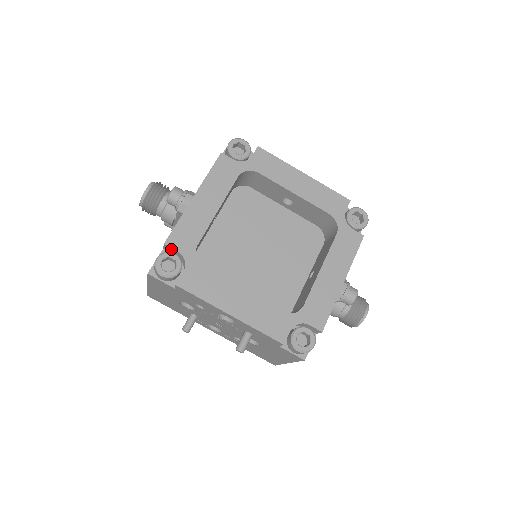
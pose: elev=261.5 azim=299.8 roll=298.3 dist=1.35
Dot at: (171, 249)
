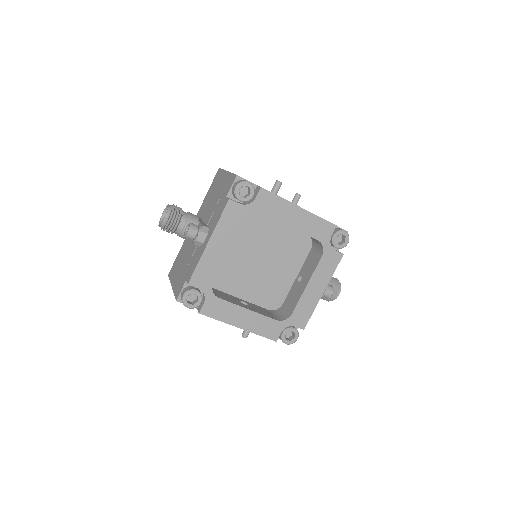
Dot at: (193, 285)
